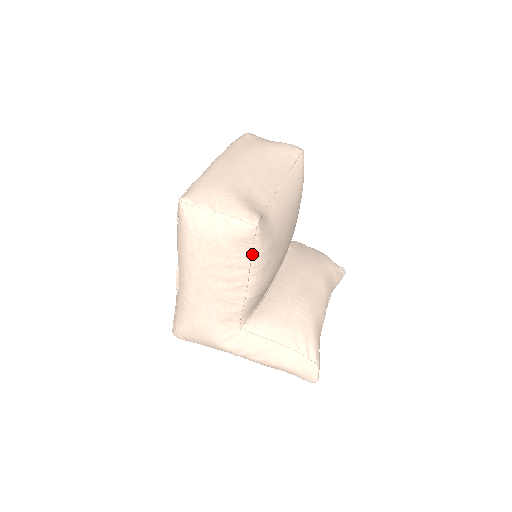
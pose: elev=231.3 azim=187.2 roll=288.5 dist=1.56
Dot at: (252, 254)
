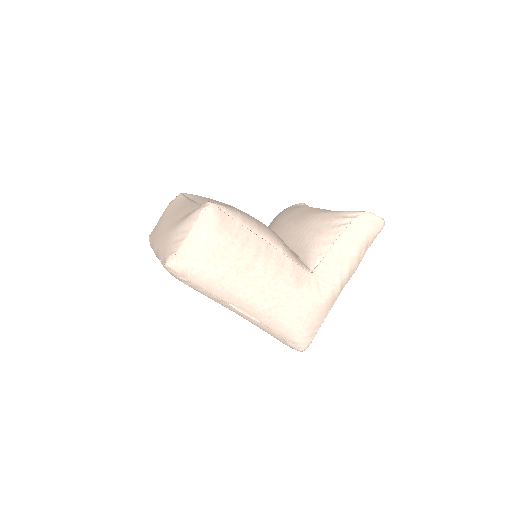
Dot at: (238, 222)
